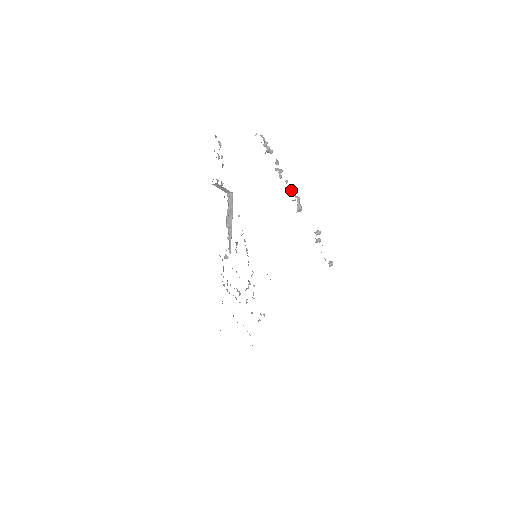
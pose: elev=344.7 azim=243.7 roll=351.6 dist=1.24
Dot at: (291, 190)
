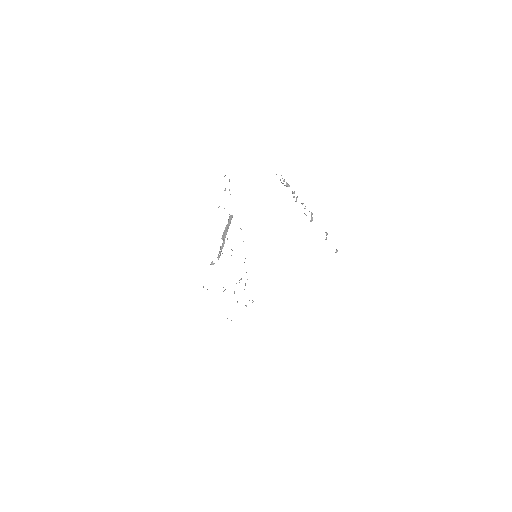
Dot at: occluded
